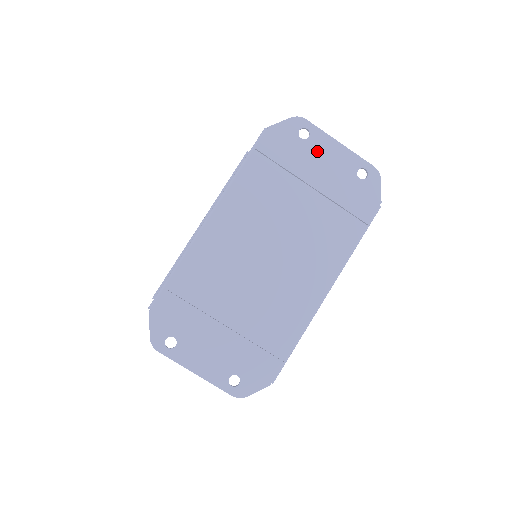
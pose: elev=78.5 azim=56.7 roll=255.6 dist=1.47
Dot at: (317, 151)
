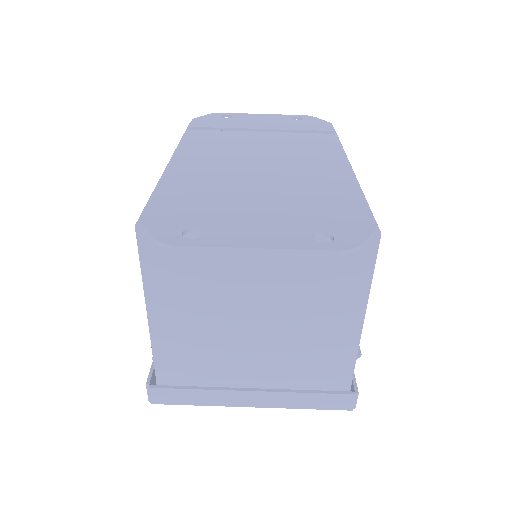
Dot at: (246, 119)
